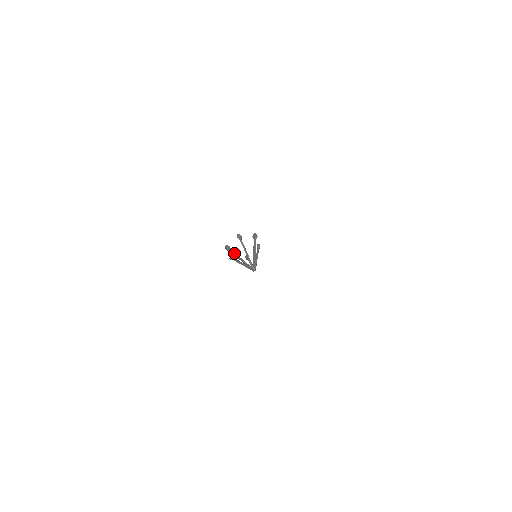
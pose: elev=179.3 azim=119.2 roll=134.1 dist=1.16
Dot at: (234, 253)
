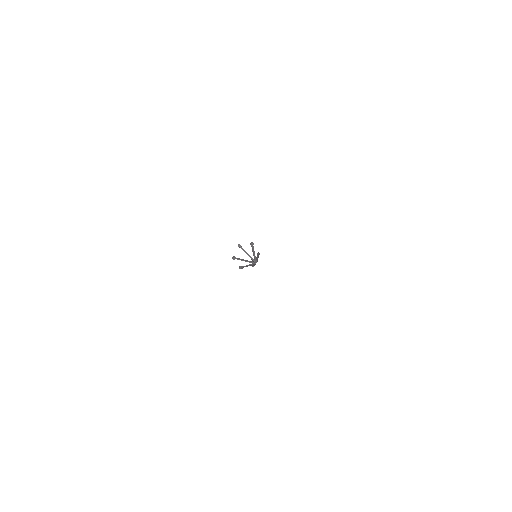
Dot at: (239, 259)
